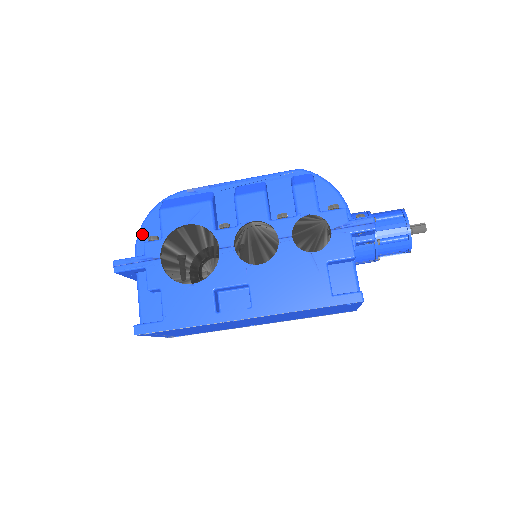
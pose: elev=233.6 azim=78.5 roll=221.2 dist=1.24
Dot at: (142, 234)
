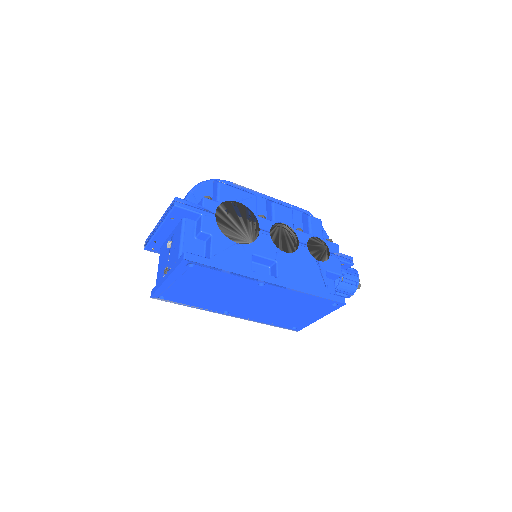
Dot at: (194, 193)
